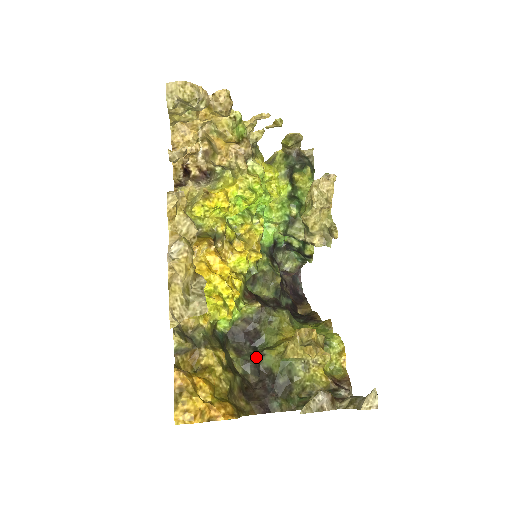
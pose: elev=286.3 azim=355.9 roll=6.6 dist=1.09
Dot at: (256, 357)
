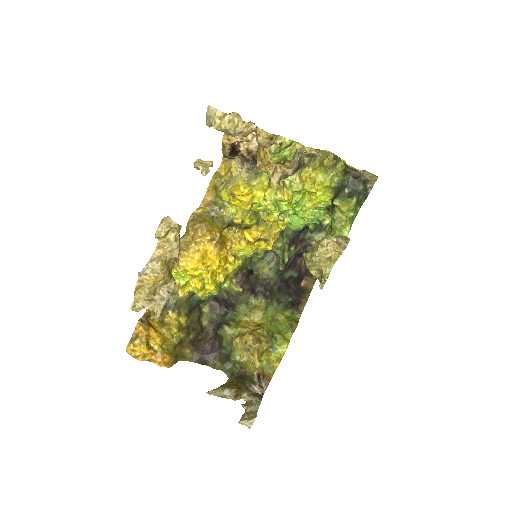
Dot at: (219, 323)
